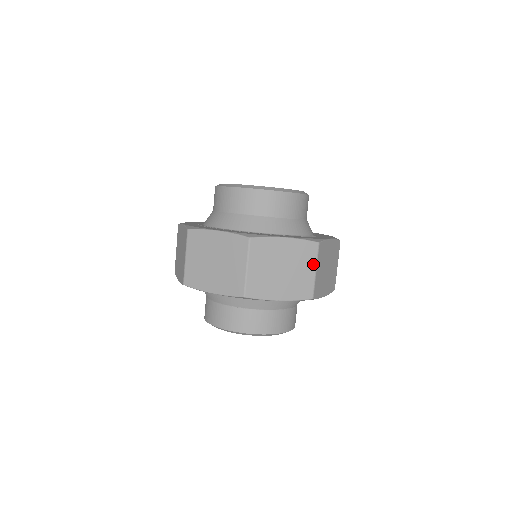
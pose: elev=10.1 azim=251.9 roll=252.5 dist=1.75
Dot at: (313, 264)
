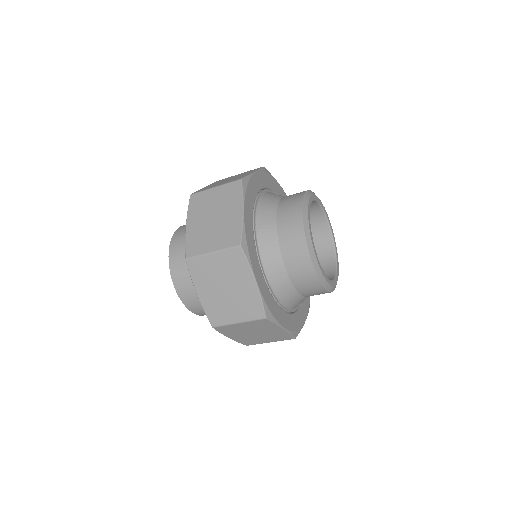
Dot at: occluded
